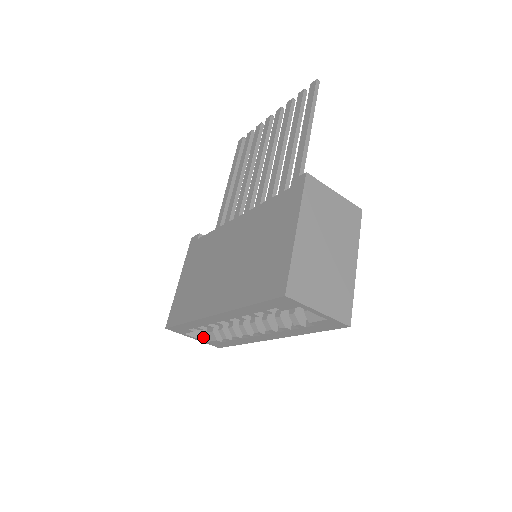
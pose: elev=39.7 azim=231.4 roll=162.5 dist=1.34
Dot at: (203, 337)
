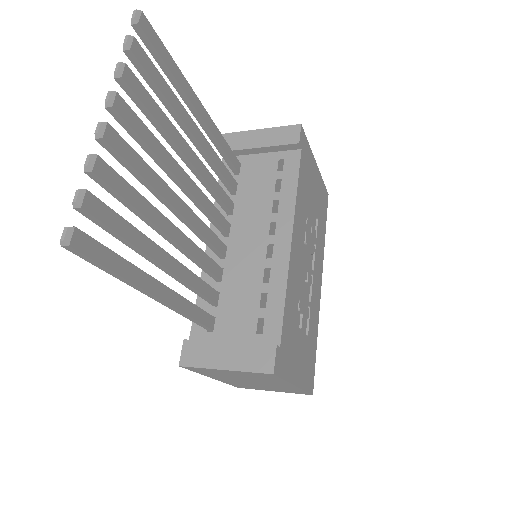
Dot at: occluded
